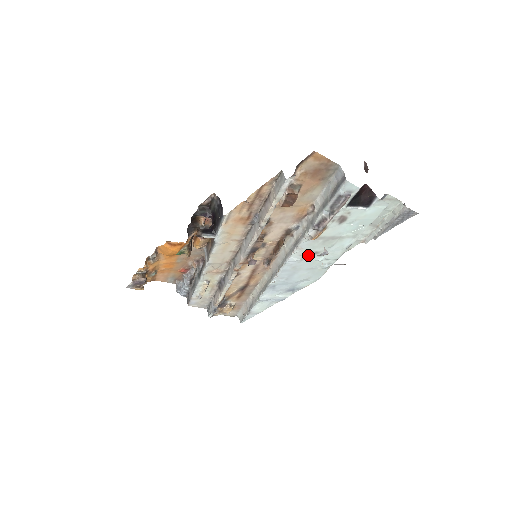
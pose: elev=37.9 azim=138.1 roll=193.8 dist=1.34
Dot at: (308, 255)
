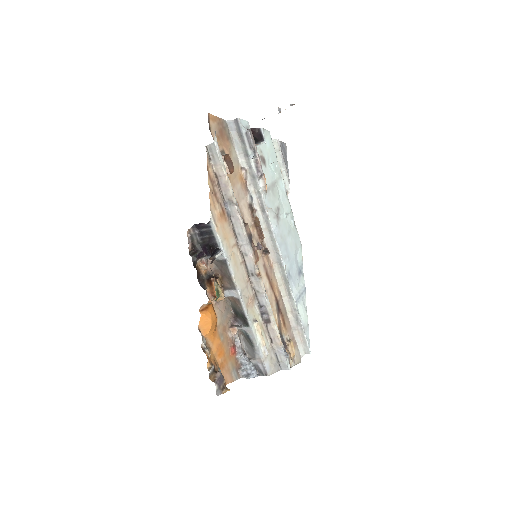
Dot at: (277, 215)
